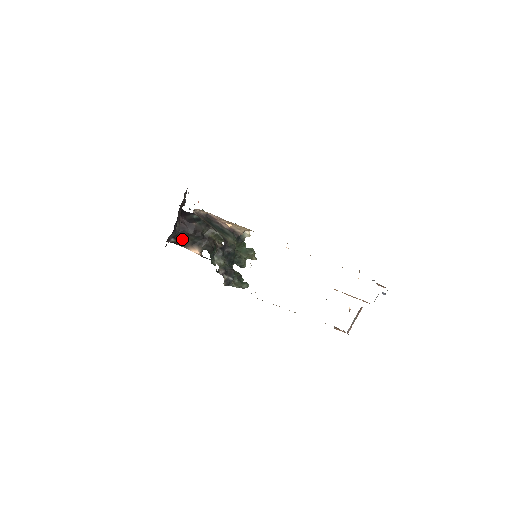
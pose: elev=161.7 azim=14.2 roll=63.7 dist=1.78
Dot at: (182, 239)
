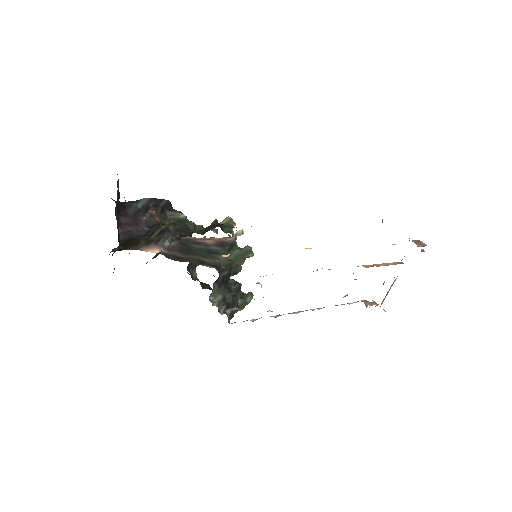
Dot at: (130, 243)
